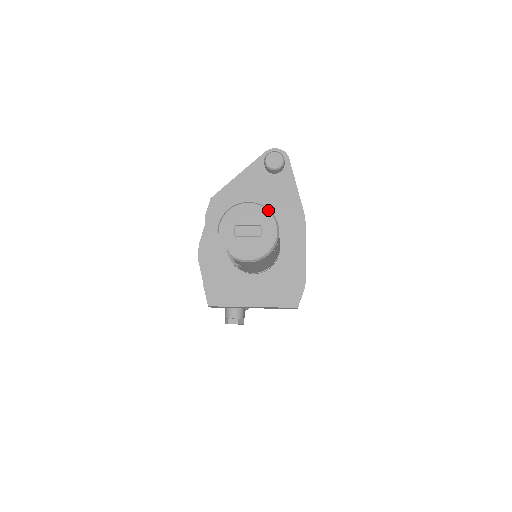
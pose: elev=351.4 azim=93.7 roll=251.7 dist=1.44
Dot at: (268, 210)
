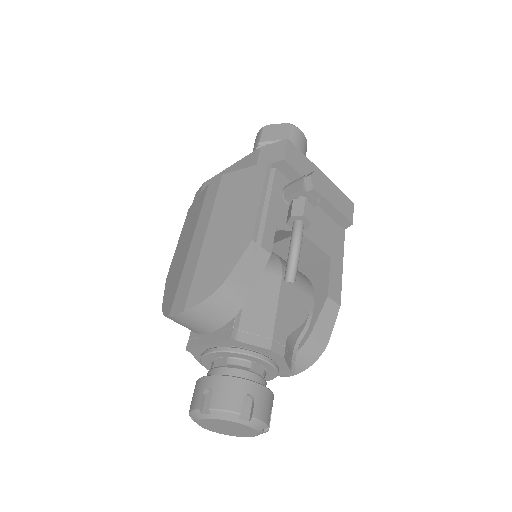
Dot at: occluded
